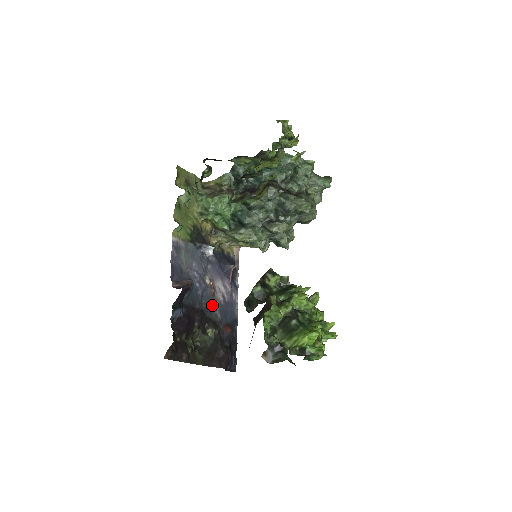
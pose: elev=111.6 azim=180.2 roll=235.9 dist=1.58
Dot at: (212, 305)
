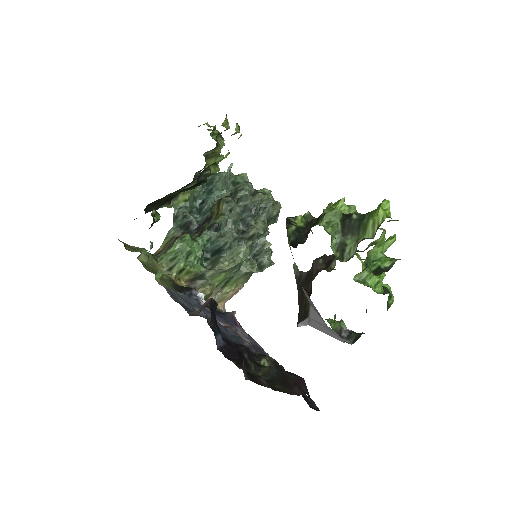
Dot at: (244, 345)
